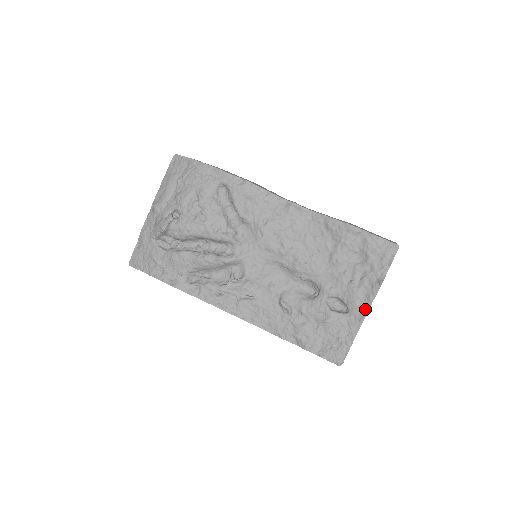
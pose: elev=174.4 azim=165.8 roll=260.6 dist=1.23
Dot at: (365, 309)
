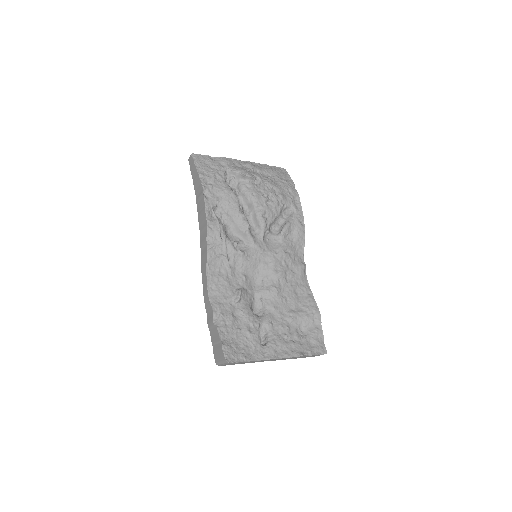
Dot at: (276, 356)
